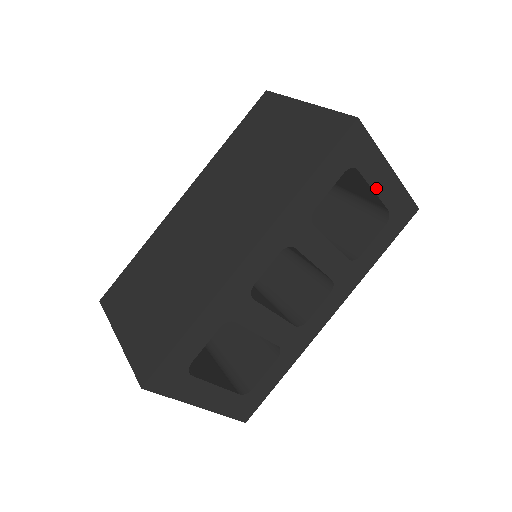
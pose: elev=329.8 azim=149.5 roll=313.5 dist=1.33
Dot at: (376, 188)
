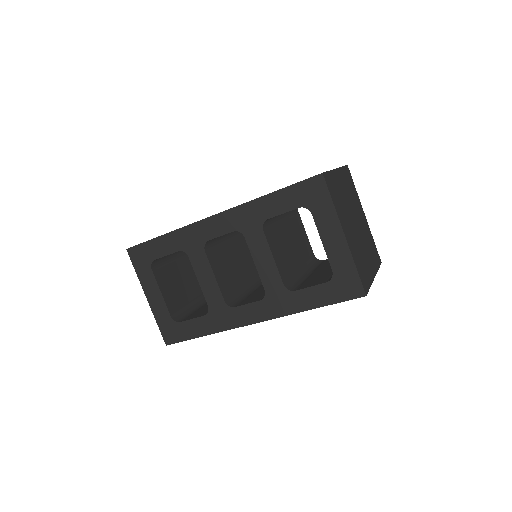
Dot at: (325, 241)
